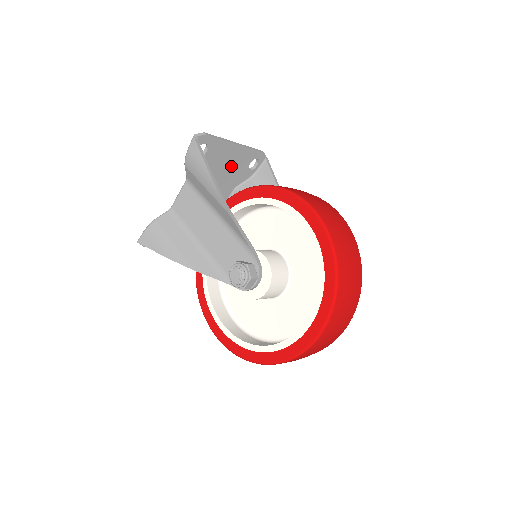
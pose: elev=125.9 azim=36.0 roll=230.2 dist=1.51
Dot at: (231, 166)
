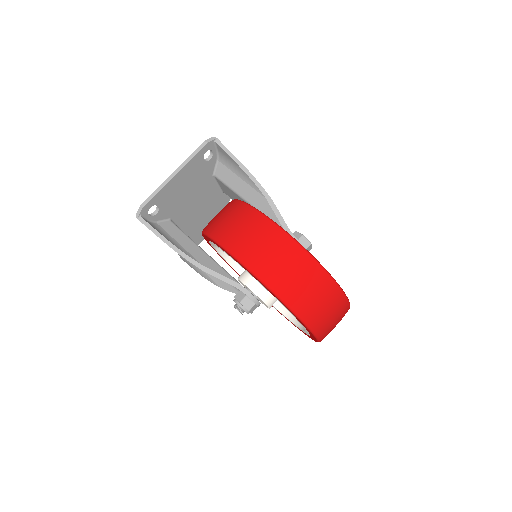
Dot at: (190, 180)
